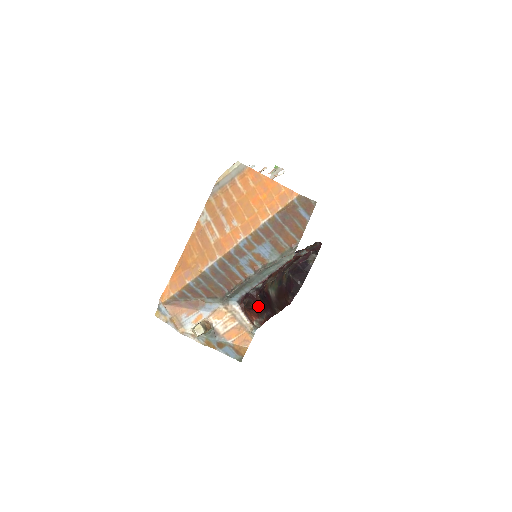
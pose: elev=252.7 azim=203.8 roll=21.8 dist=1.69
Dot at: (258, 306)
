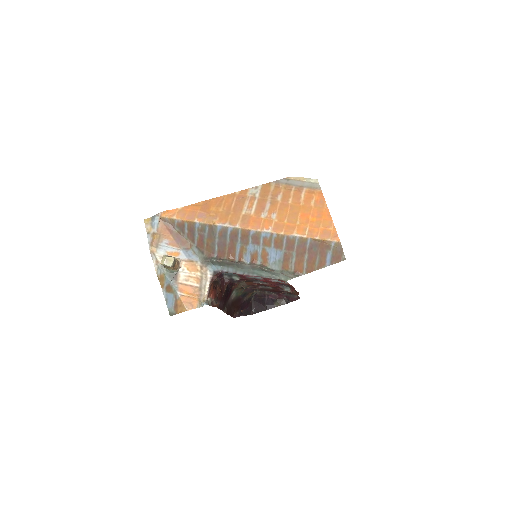
Dot at: (221, 291)
